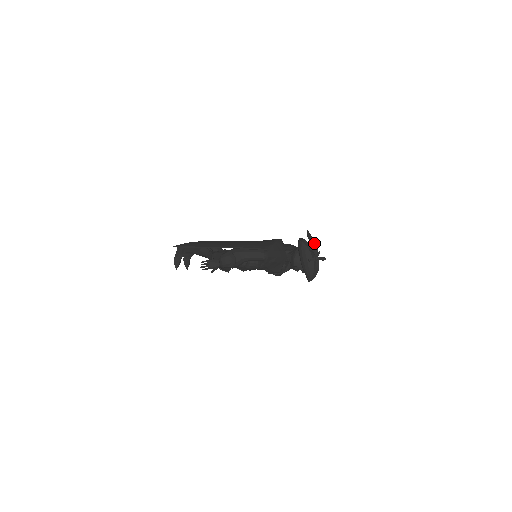
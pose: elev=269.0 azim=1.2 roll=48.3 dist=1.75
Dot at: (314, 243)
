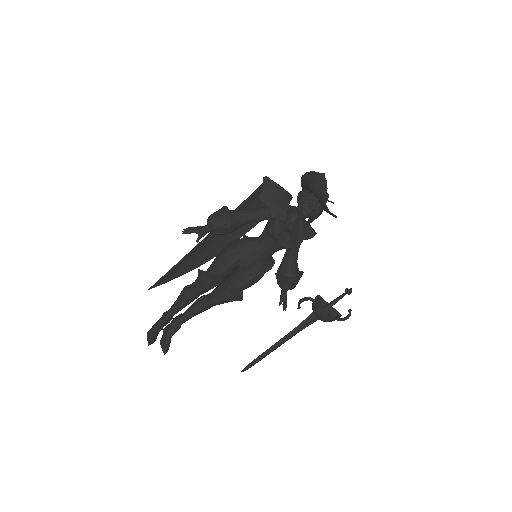
Dot at: occluded
